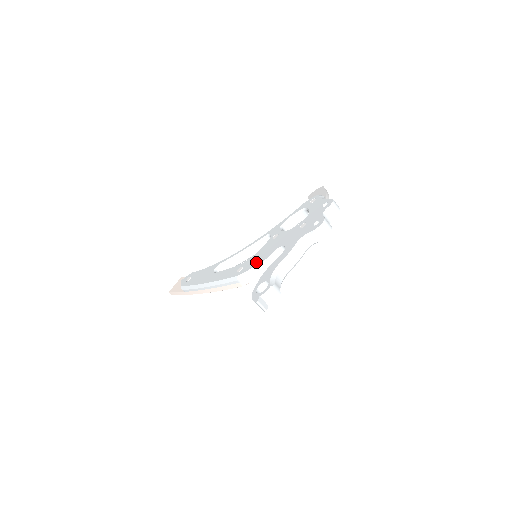
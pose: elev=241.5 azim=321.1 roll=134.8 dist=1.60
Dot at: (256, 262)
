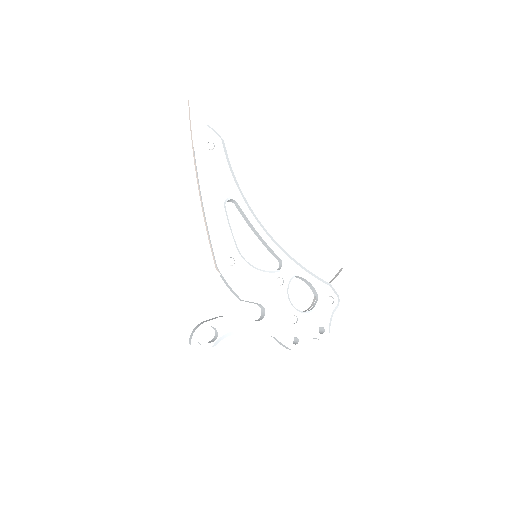
Dot at: (242, 285)
